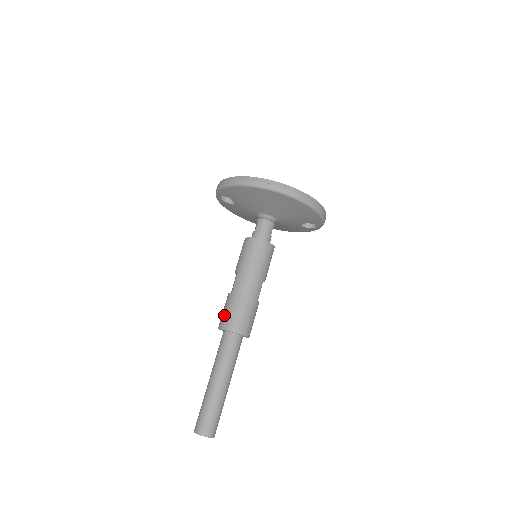
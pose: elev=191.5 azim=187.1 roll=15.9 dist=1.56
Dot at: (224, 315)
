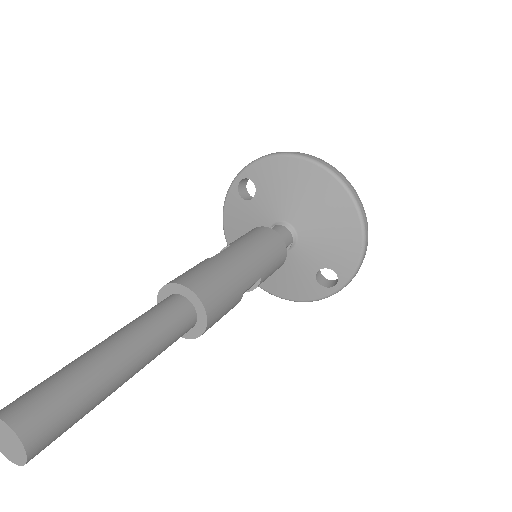
Dot at: (187, 272)
